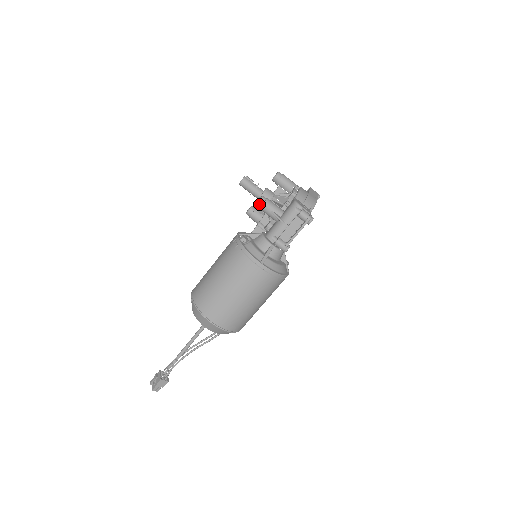
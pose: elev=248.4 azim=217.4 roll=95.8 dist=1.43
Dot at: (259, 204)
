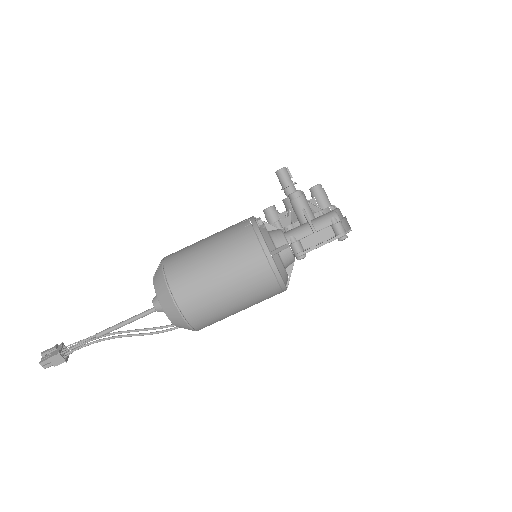
Dot at: (293, 195)
